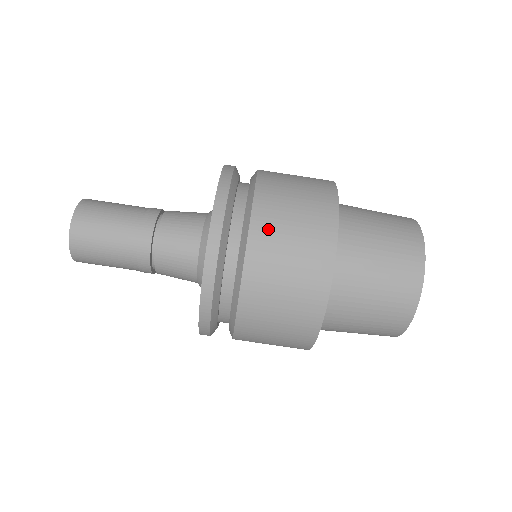
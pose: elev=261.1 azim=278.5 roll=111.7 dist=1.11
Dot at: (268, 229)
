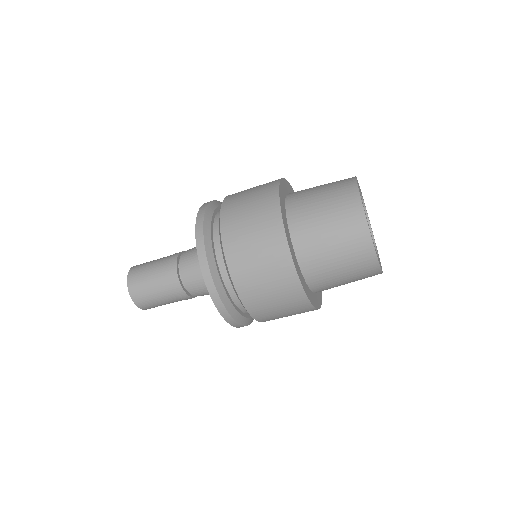
Dot at: (249, 289)
